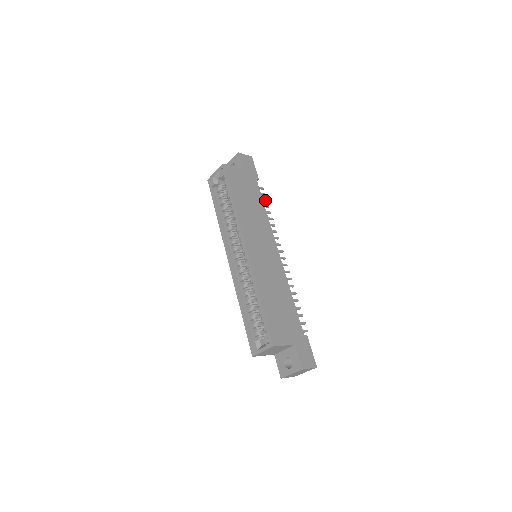
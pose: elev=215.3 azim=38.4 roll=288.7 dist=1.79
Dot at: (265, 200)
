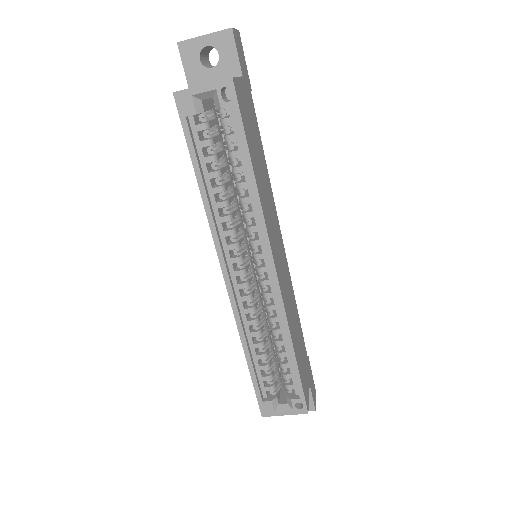
Dot at: occluded
